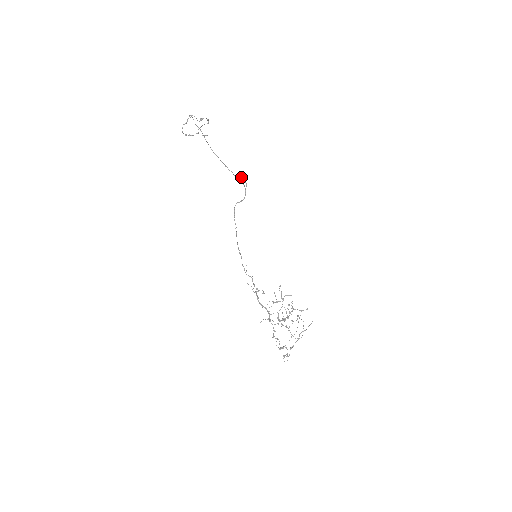
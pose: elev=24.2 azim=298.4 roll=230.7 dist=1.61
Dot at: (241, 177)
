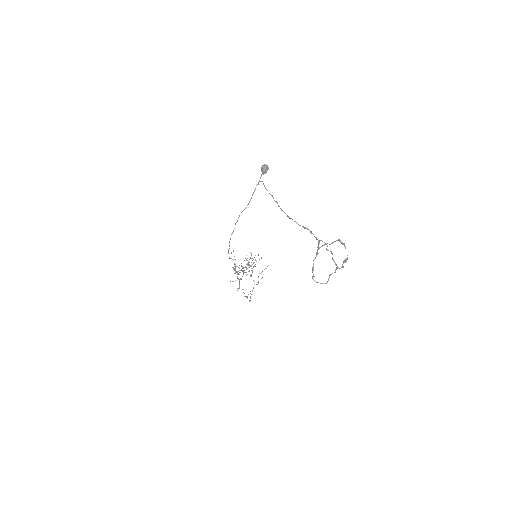
Dot at: occluded
